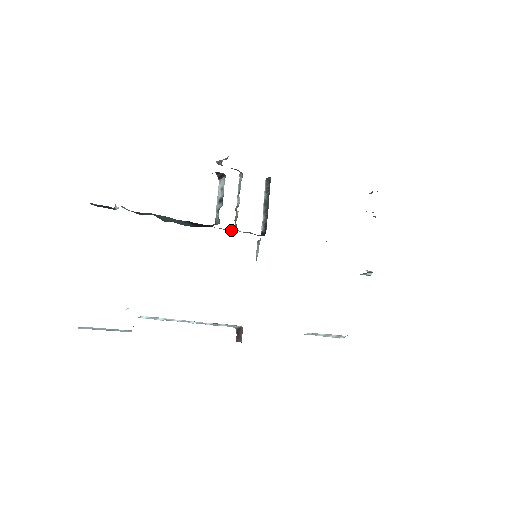
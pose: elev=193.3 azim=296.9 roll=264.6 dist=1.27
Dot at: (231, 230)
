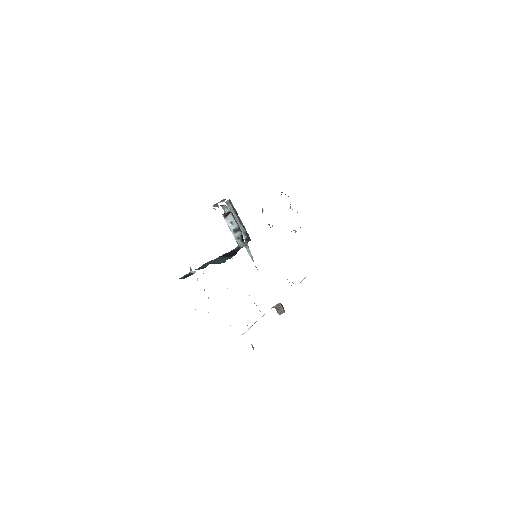
Dot at: occluded
